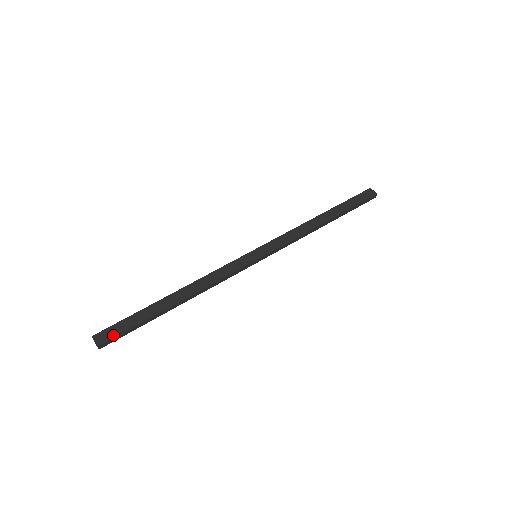
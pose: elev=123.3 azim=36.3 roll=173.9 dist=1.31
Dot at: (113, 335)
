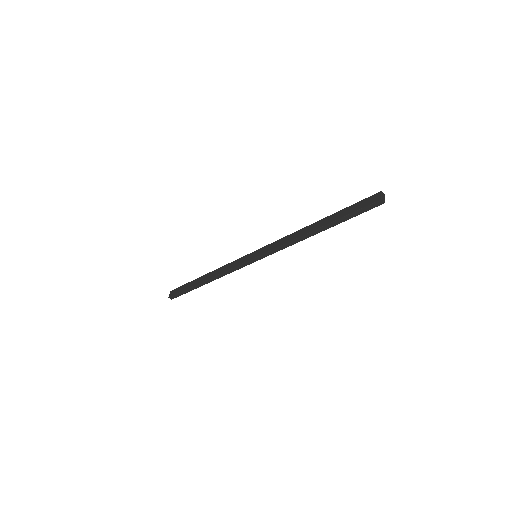
Dot at: (175, 293)
